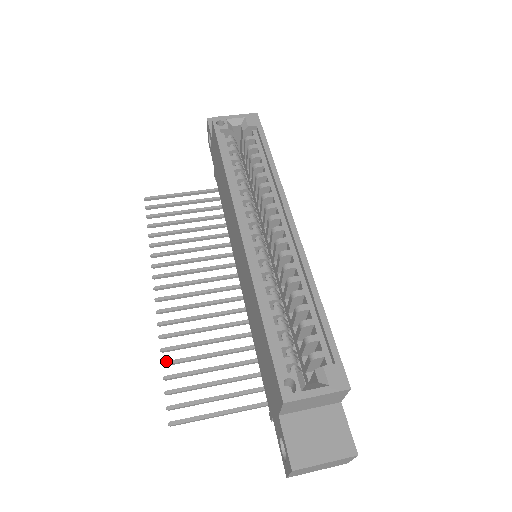
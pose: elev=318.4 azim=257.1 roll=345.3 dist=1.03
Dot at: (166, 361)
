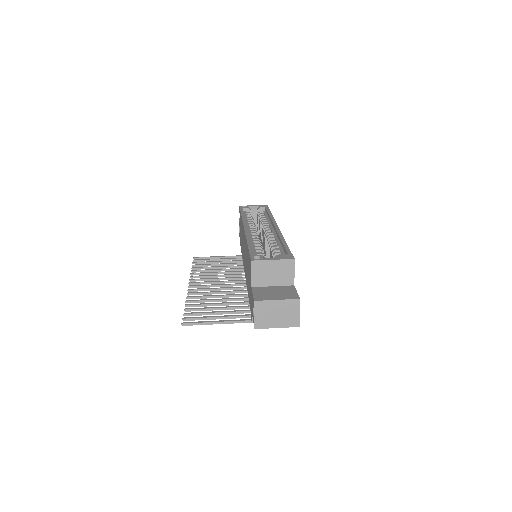
Dot at: (188, 304)
